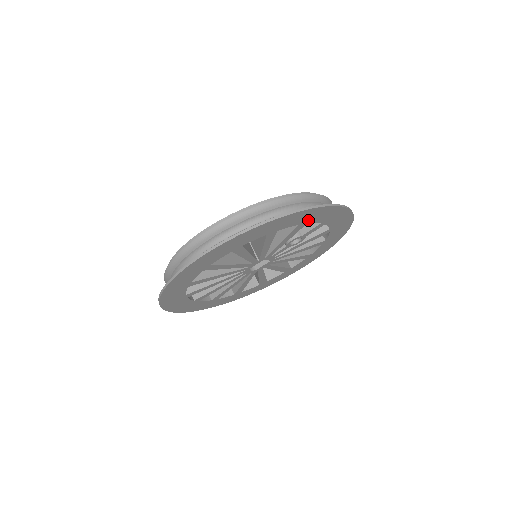
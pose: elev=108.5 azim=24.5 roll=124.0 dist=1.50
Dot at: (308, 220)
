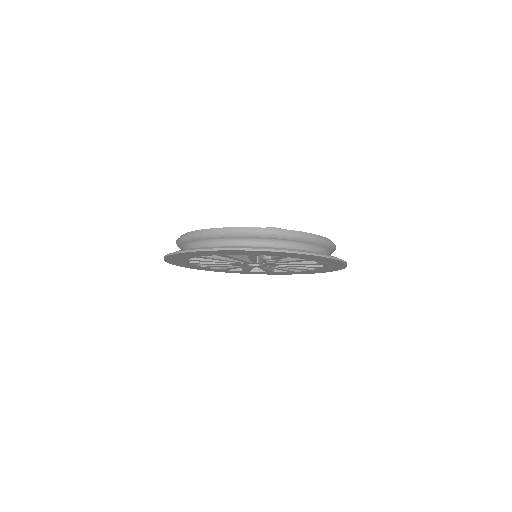
Dot at: (253, 254)
